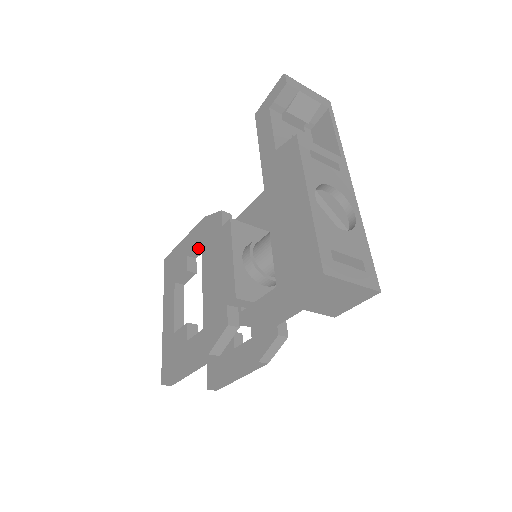
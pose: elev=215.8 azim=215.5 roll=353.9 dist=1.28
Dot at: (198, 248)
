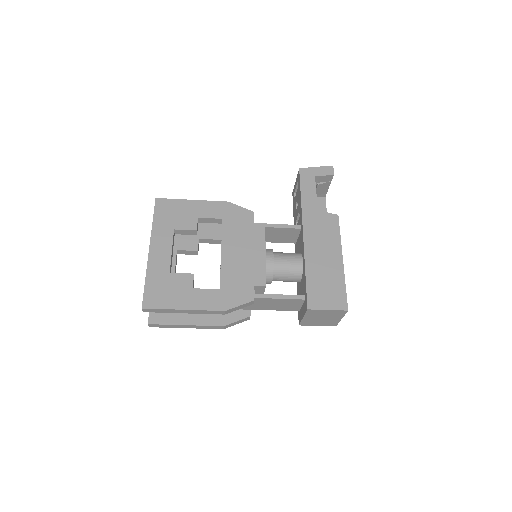
Dot at: (212, 220)
